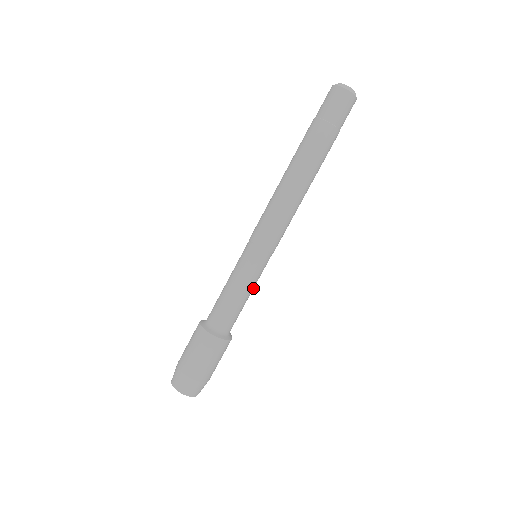
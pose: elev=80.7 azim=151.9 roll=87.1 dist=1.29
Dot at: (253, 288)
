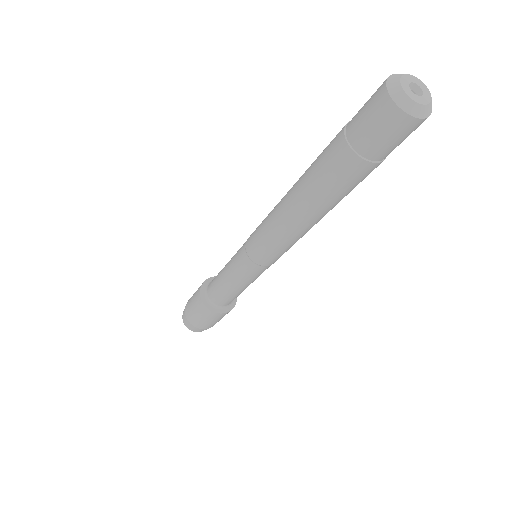
Dot at: occluded
